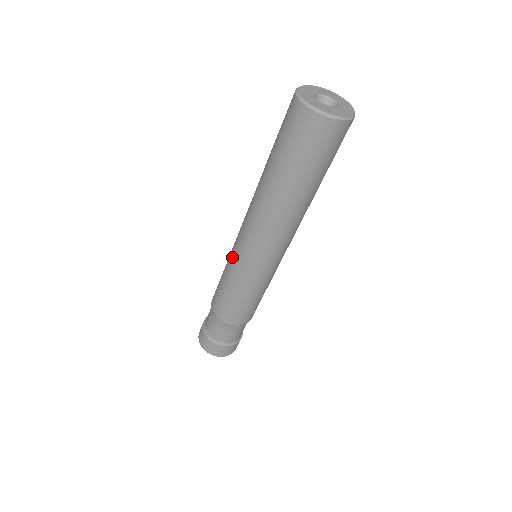
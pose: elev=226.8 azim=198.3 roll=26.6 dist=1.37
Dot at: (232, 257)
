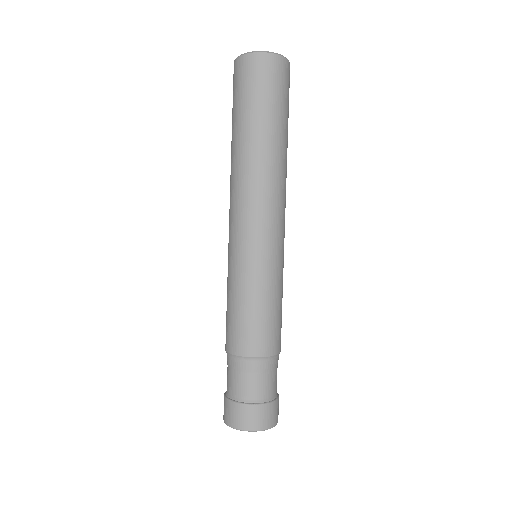
Dot at: (231, 258)
